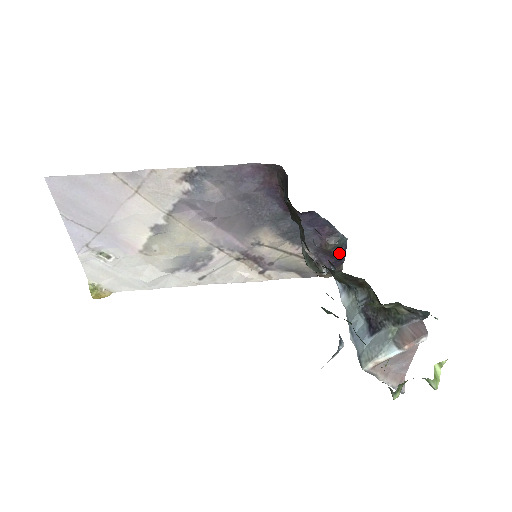
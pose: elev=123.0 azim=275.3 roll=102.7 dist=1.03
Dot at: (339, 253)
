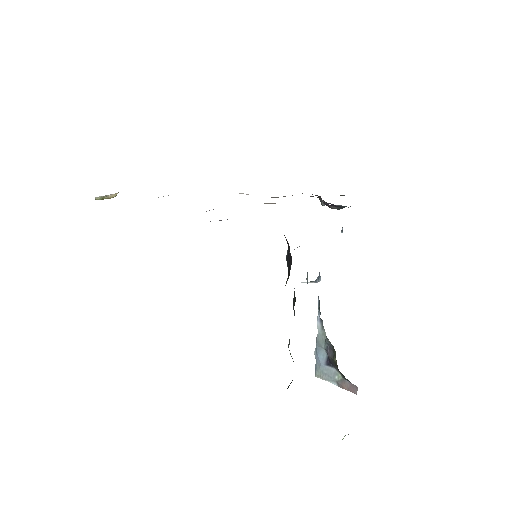
Dot at: occluded
